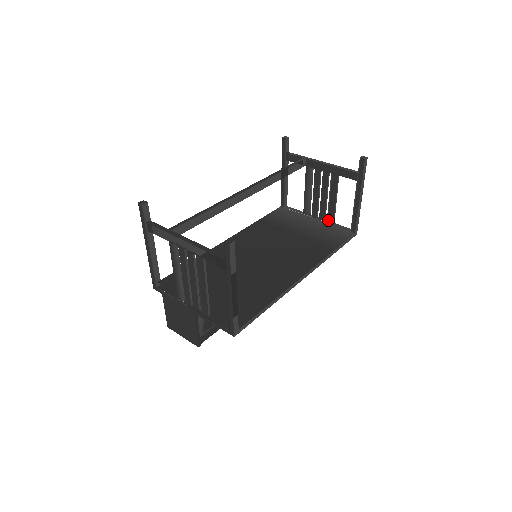
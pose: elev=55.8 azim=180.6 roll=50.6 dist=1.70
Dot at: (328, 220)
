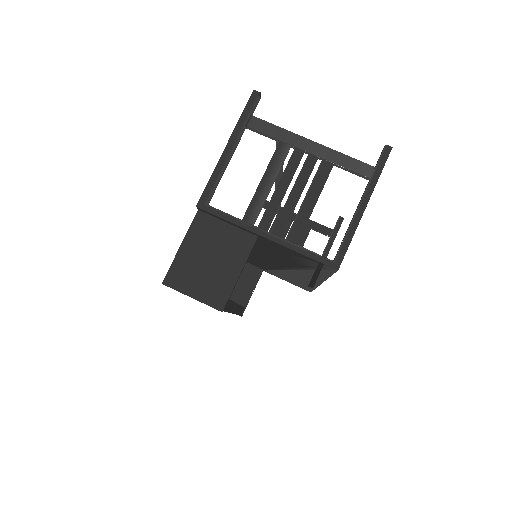
Dot at: occluded
